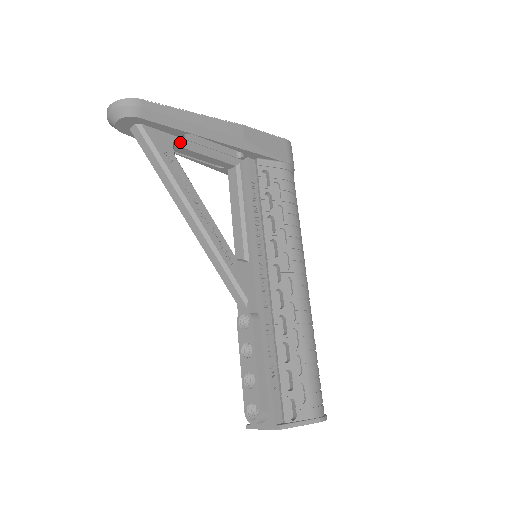
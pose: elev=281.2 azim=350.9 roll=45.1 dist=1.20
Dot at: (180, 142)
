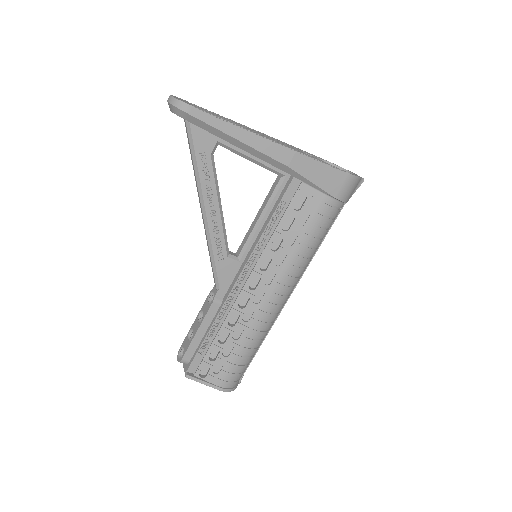
Dot at: (225, 144)
